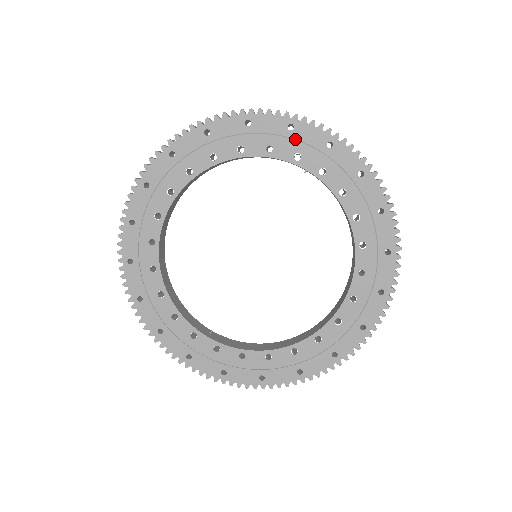
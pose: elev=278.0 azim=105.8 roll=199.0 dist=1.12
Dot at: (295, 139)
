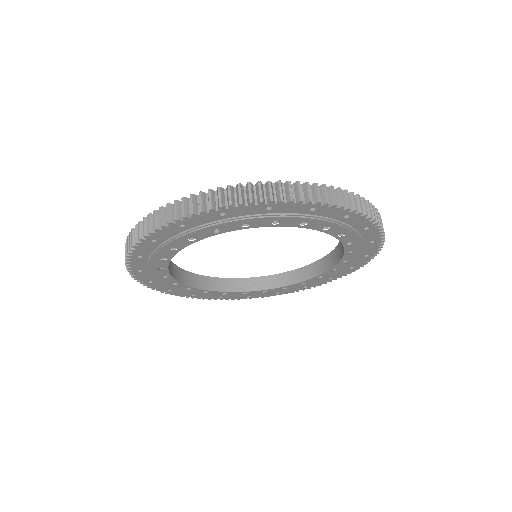
Dot at: (233, 218)
